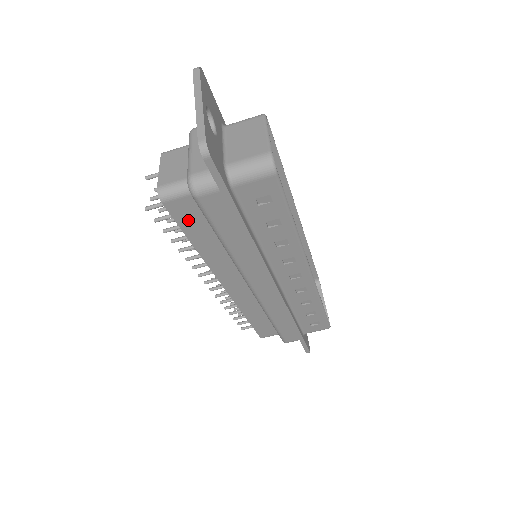
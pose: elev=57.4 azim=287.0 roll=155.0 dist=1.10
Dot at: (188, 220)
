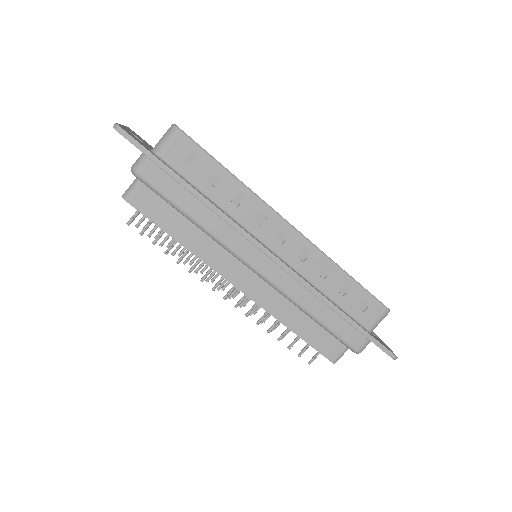
Dot at: (155, 212)
